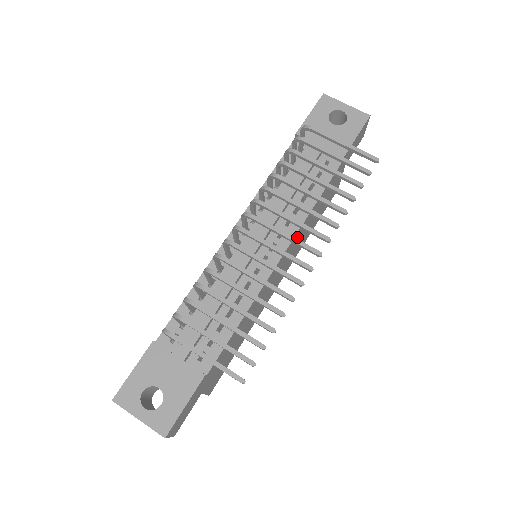
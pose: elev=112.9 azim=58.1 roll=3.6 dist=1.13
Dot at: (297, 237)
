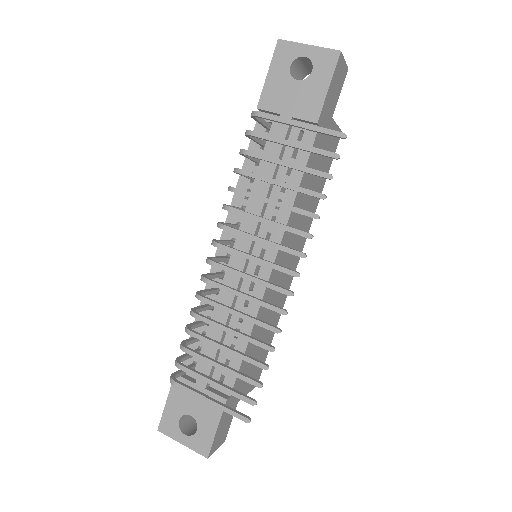
Dot at: occluded
